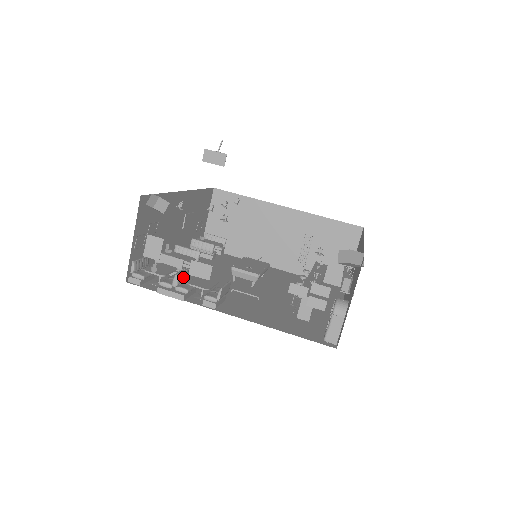
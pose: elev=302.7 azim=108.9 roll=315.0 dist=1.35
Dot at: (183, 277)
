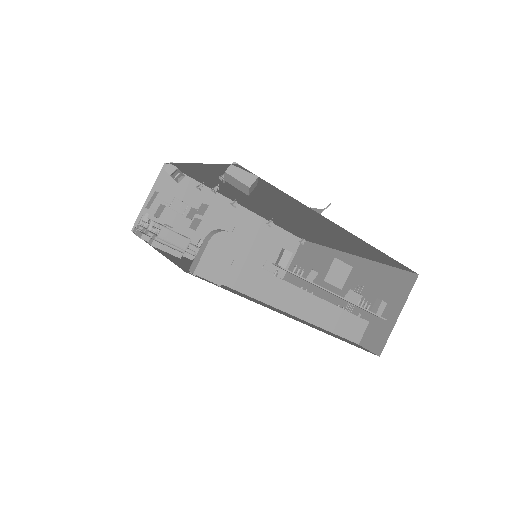
Dot at: occluded
